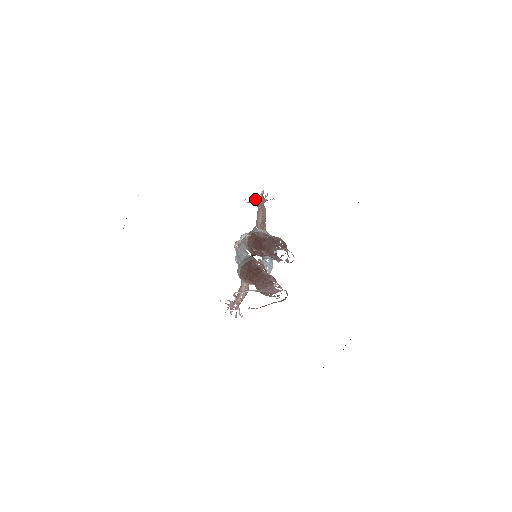
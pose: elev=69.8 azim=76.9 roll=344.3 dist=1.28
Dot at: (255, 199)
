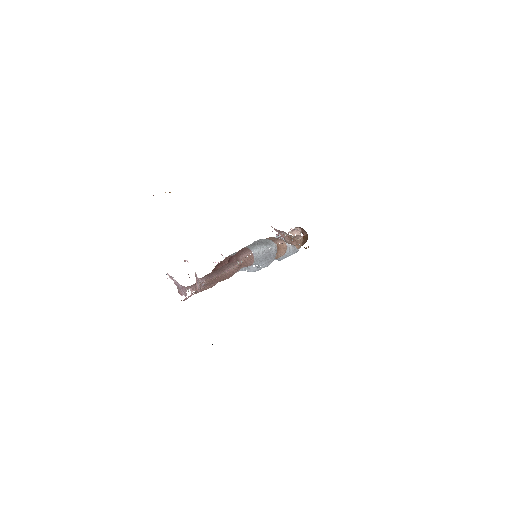
Dot at: occluded
